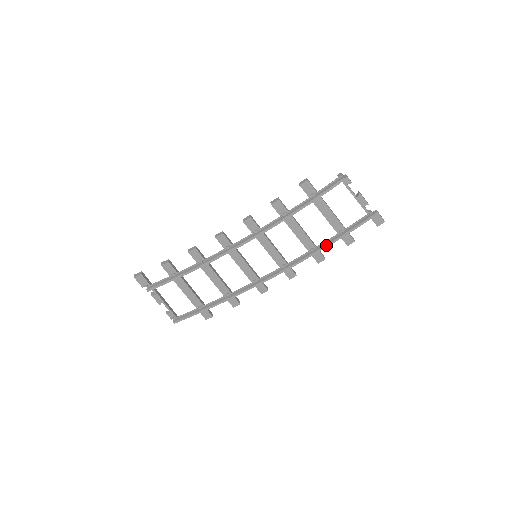
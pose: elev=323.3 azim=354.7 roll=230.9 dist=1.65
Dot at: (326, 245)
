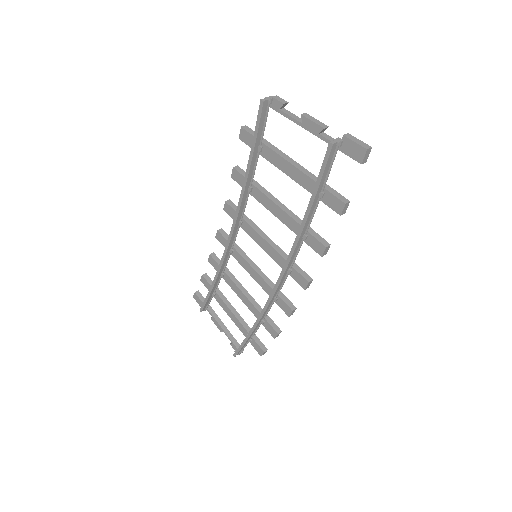
Dot at: (303, 219)
